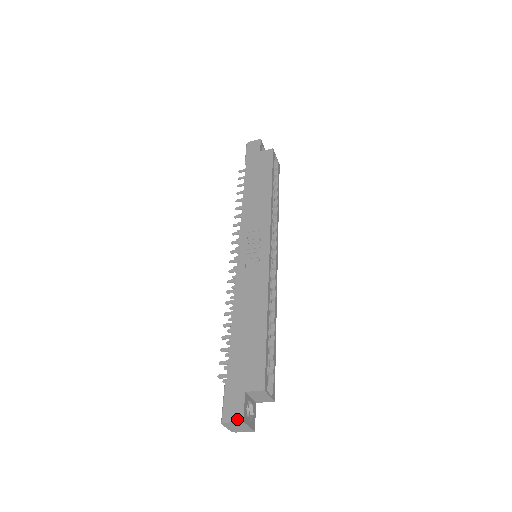
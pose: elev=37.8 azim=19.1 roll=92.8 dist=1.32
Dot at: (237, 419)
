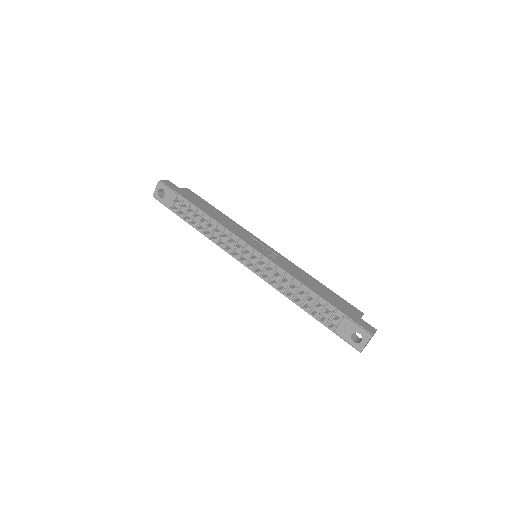
Dot at: (374, 330)
